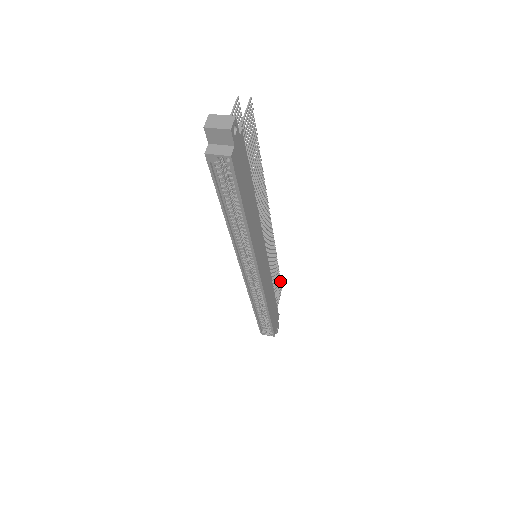
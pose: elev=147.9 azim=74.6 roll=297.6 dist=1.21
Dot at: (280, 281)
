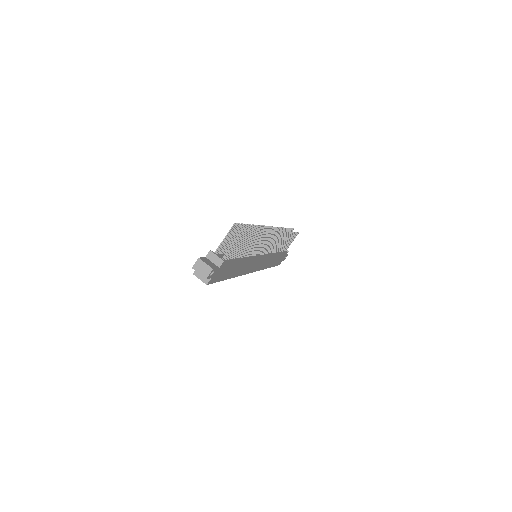
Dot at: (296, 233)
